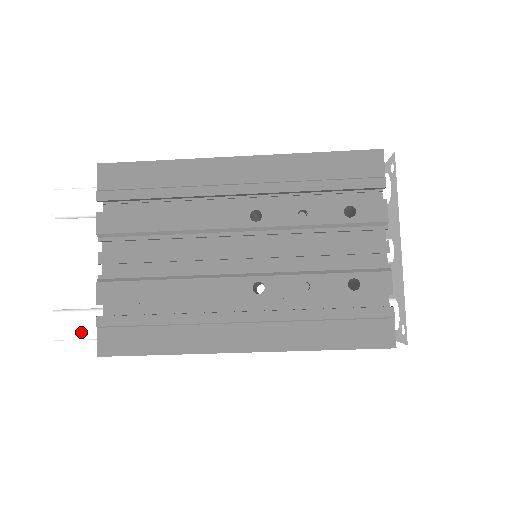
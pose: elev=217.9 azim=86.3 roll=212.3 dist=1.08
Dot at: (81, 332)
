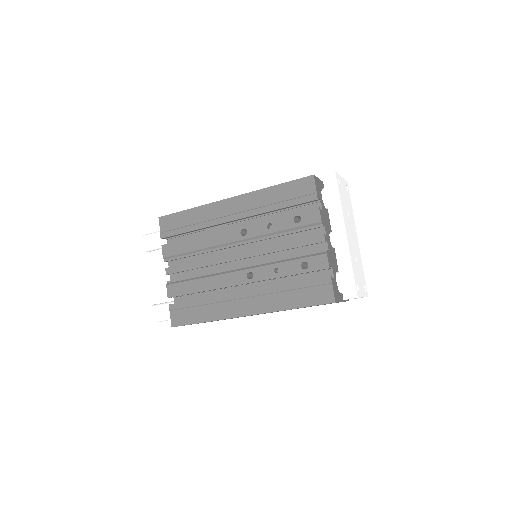
Dot at: (166, 315)
